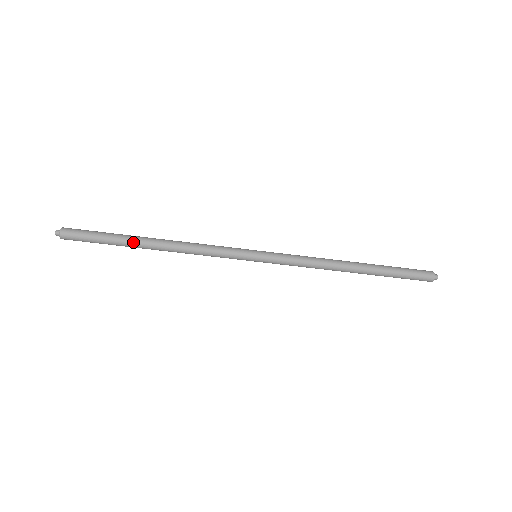
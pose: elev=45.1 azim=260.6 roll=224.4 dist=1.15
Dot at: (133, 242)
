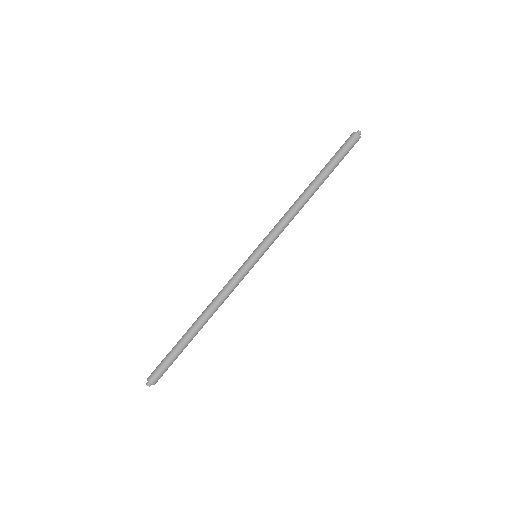
Dot at: (187, 335)
